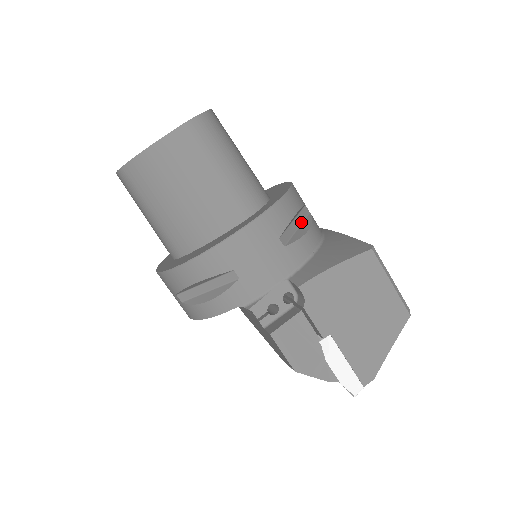
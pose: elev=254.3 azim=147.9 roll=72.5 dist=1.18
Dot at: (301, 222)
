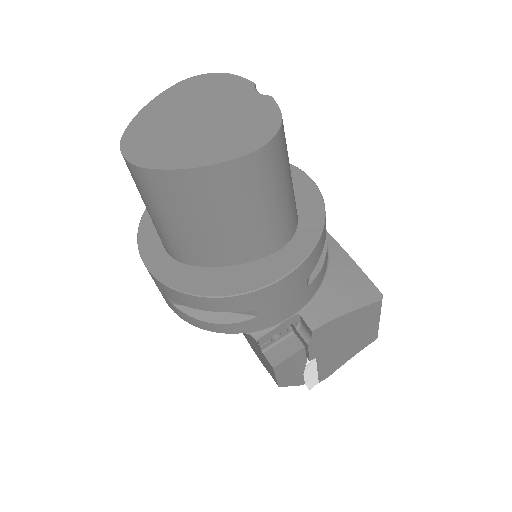
Dot at: occluded
